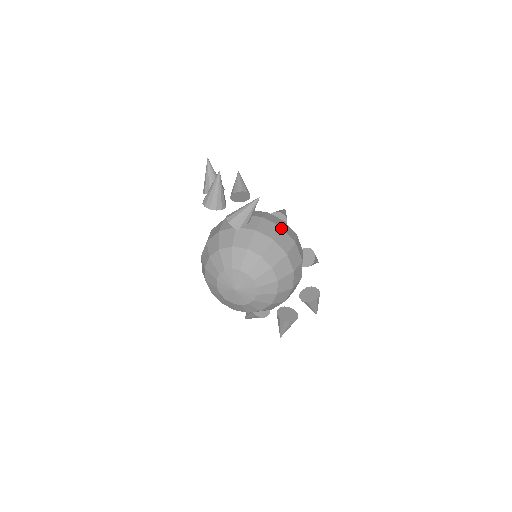
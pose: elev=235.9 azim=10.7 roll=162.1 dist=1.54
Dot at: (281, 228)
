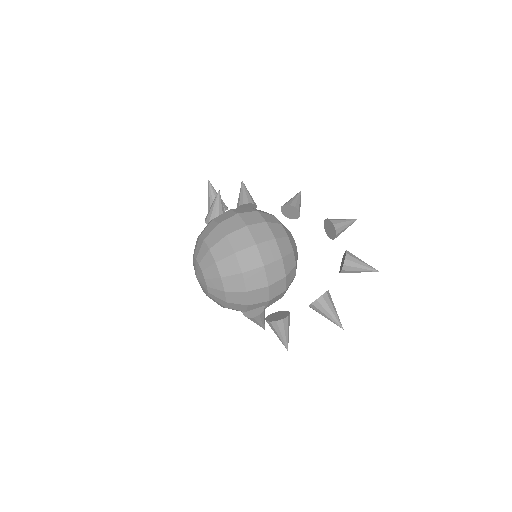
Dot at: (237, 214)
